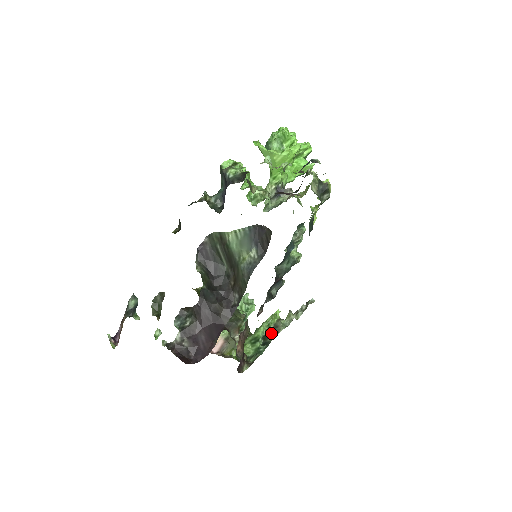
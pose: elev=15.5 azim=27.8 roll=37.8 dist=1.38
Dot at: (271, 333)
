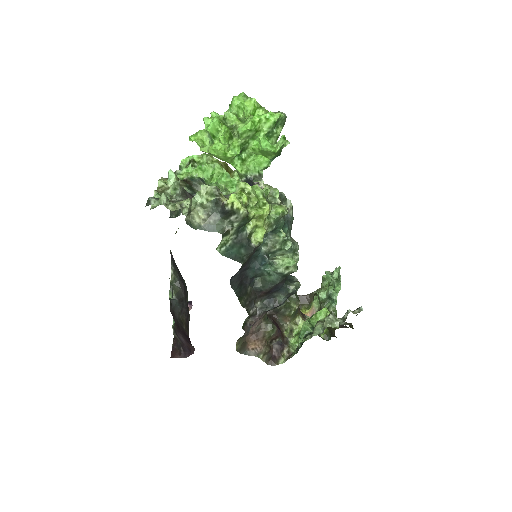
Dot at: (312, 333)
